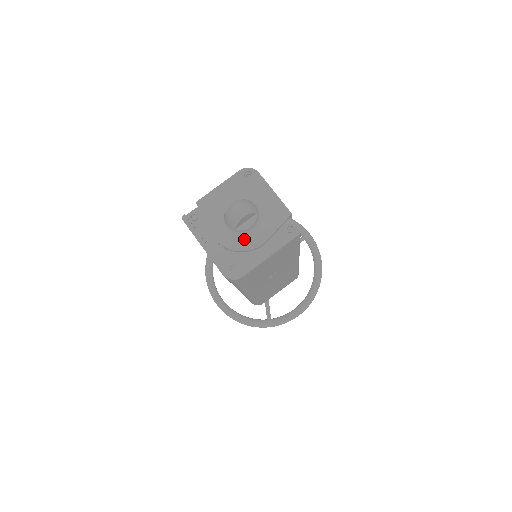
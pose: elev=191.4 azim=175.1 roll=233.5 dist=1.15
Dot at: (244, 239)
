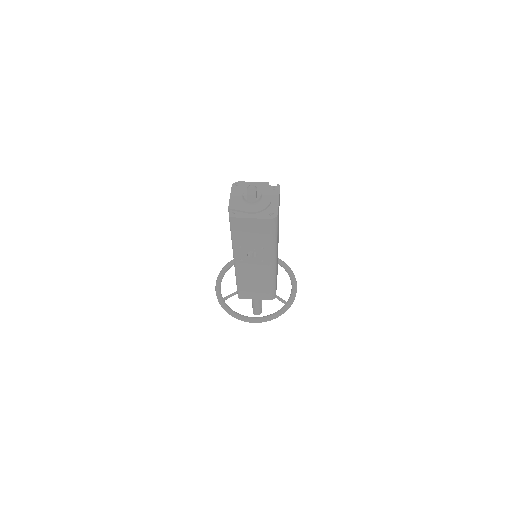
Dot at: (262, 203)
